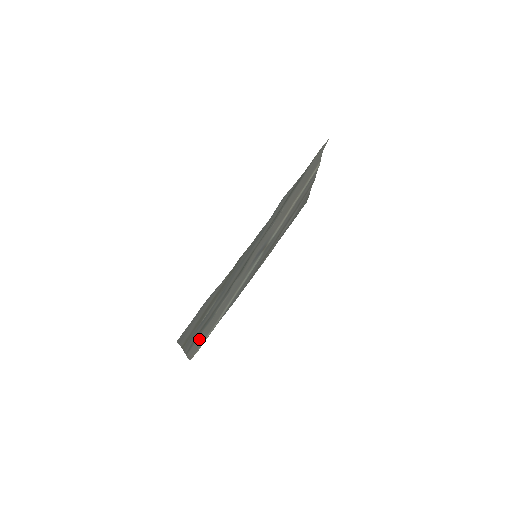
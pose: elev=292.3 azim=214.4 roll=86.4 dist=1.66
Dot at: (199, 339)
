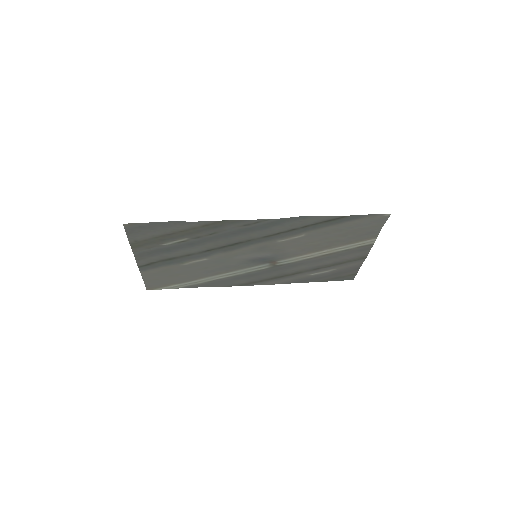
Dot at: (161, 272)
